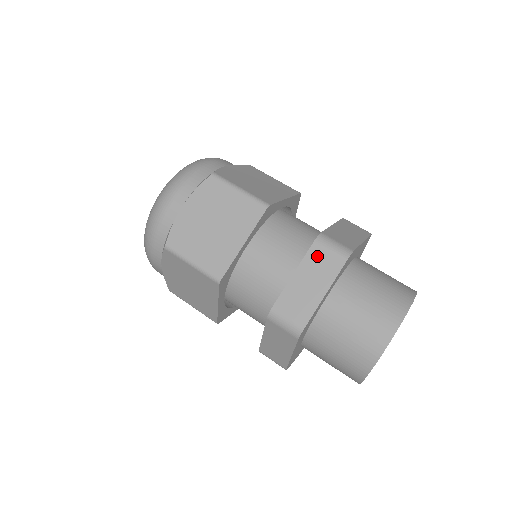
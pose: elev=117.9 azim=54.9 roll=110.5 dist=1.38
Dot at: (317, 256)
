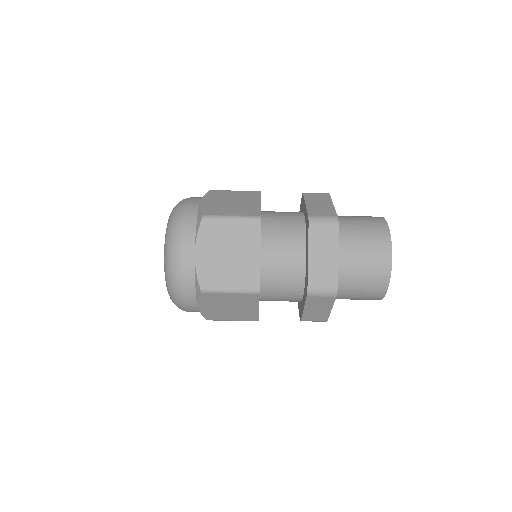
Dot at: (317, 234)
